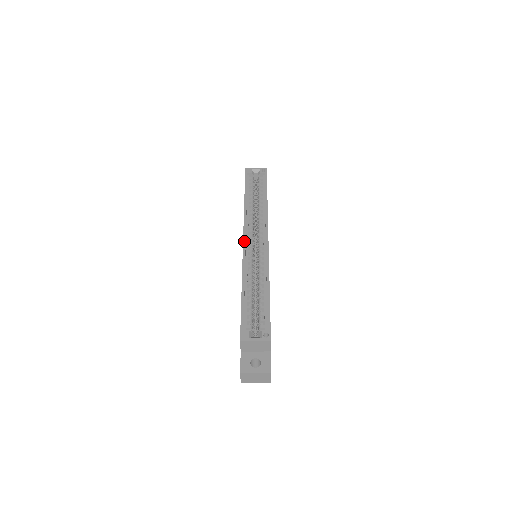
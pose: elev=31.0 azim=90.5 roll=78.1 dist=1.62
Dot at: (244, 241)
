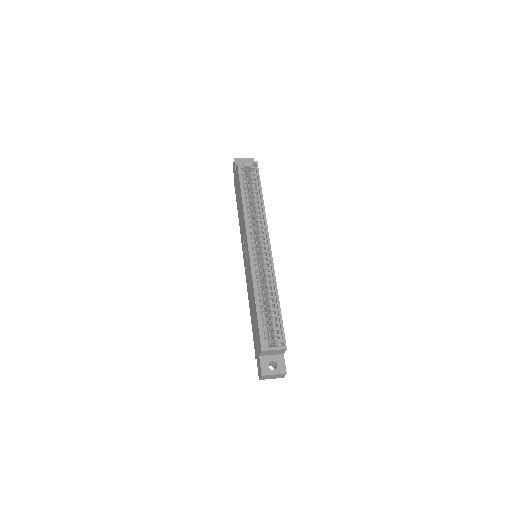
Dot at: (249, 248)
